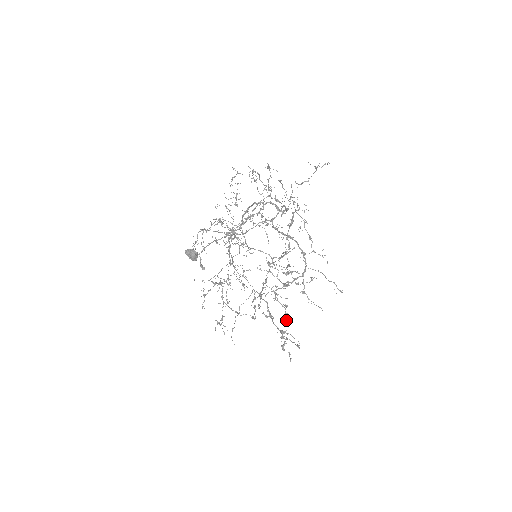
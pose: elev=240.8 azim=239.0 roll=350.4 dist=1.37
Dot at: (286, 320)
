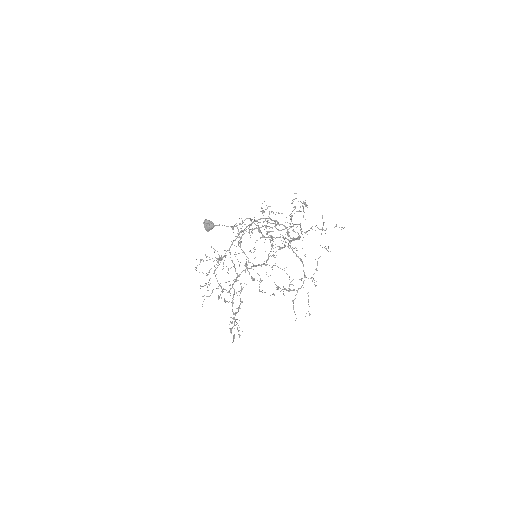
Dot at: occluded
